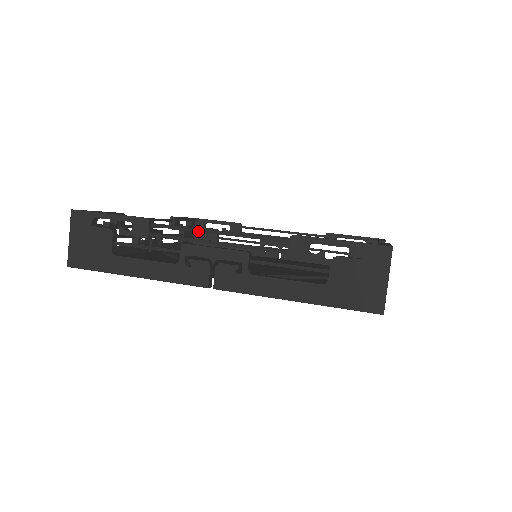
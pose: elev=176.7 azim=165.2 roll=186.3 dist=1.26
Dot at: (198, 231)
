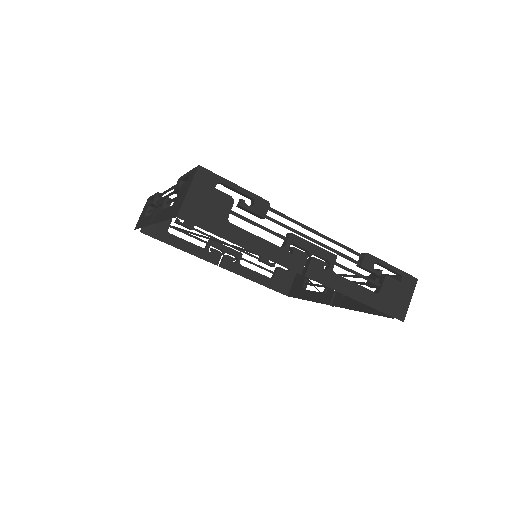
Dot at: (165, 193)
